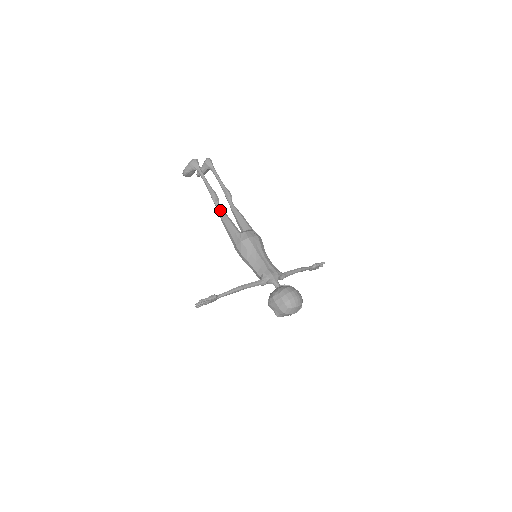
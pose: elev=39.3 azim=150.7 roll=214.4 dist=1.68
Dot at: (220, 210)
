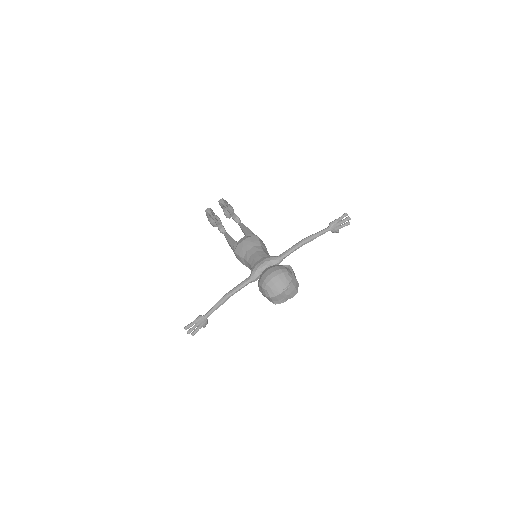
Dot at: (225, 236)
